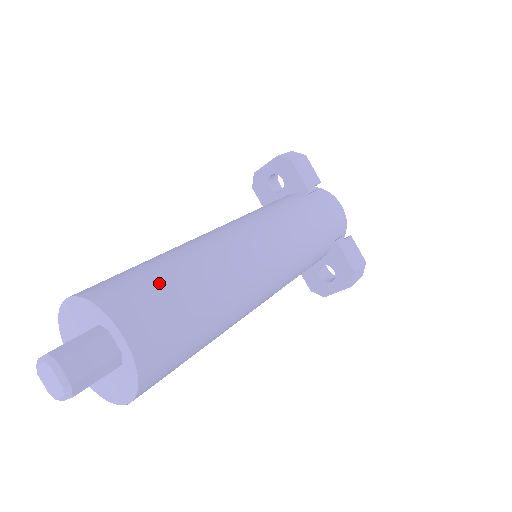
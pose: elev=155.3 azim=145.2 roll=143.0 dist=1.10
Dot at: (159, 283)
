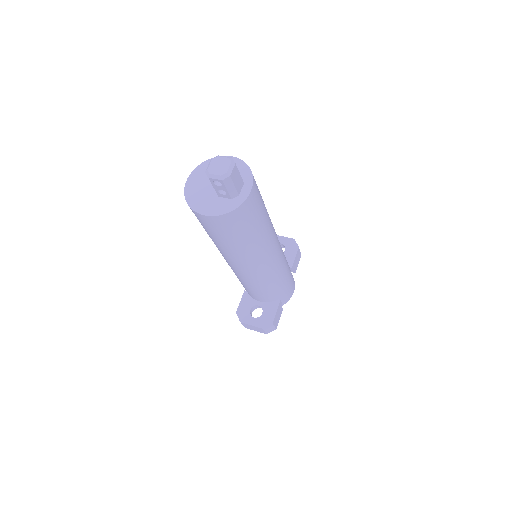
Dot at: occluded
